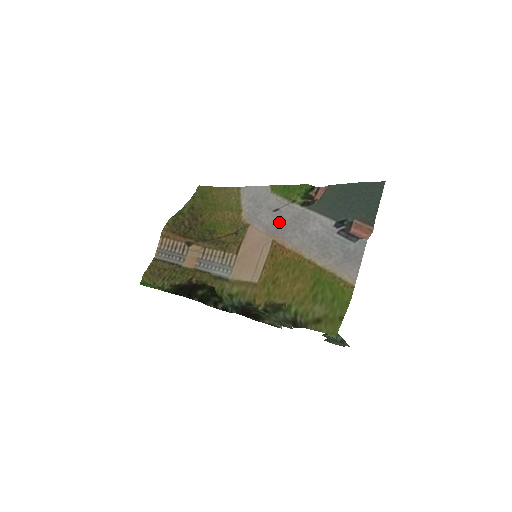
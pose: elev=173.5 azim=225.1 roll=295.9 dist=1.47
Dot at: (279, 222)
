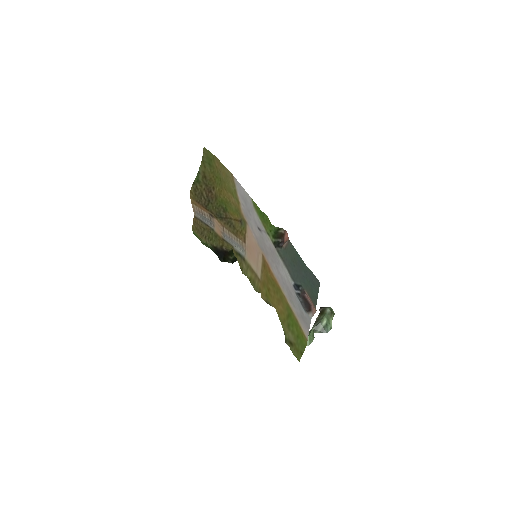
Dot at: (263, 243)
